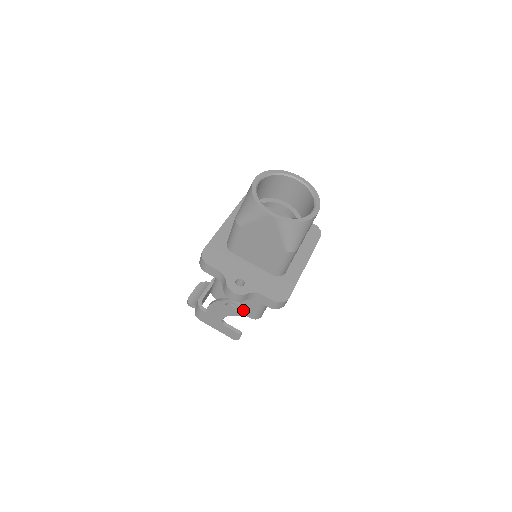
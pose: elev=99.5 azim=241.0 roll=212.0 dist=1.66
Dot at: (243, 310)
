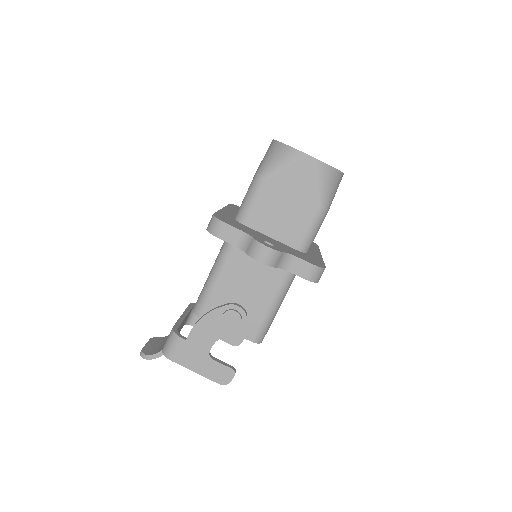
Dot at: occluded
